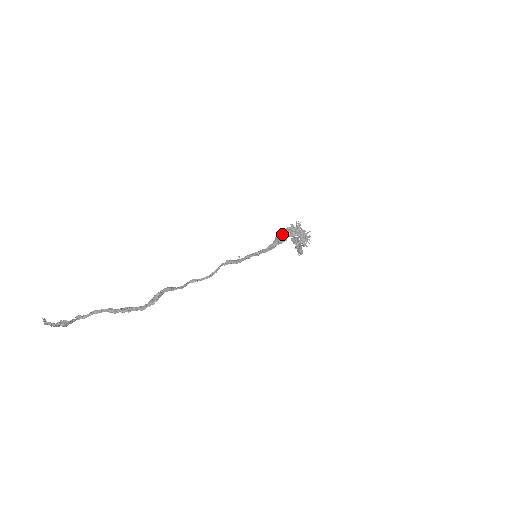
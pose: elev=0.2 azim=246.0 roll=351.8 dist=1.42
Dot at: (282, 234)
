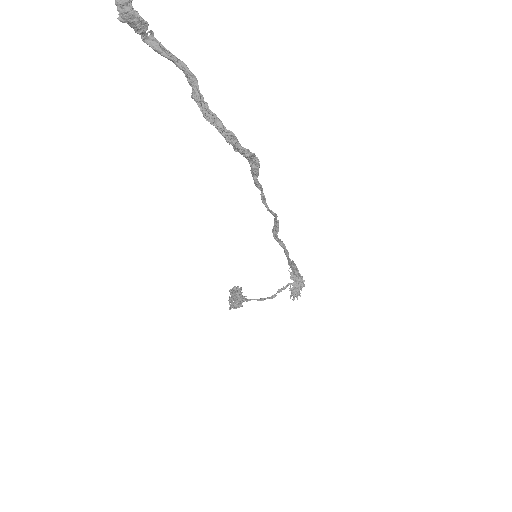
Dot at: (294, 264)
